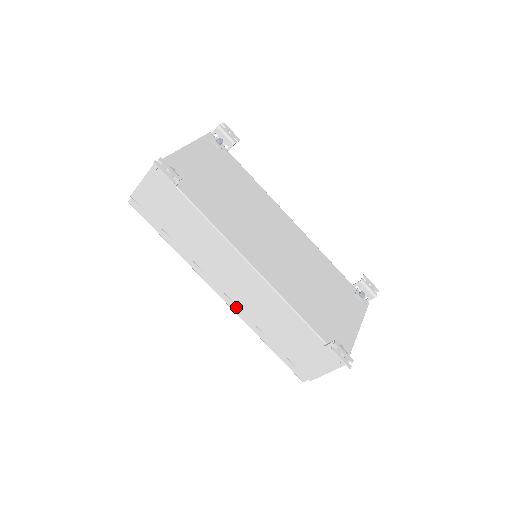
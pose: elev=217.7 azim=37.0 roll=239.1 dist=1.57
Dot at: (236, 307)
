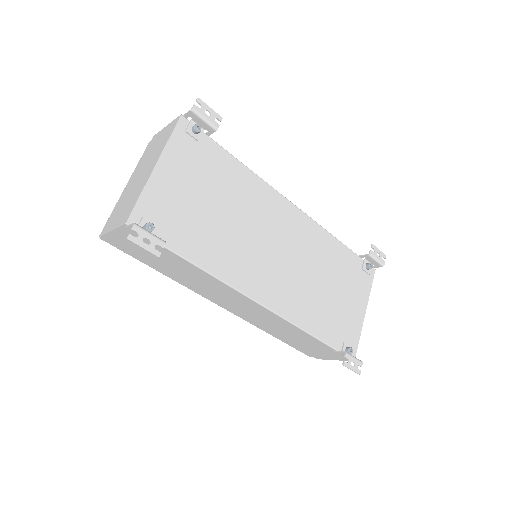
Dot at: (241, 316)
